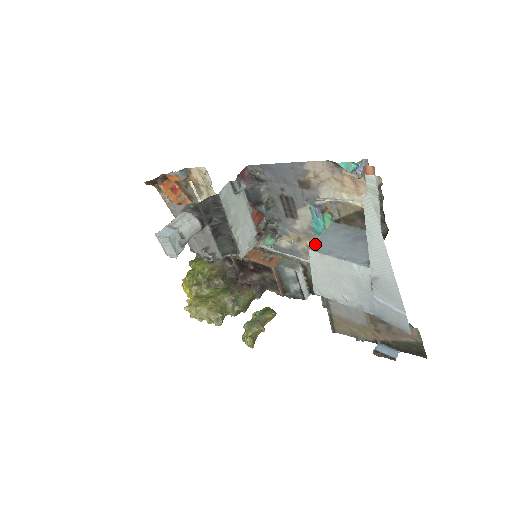
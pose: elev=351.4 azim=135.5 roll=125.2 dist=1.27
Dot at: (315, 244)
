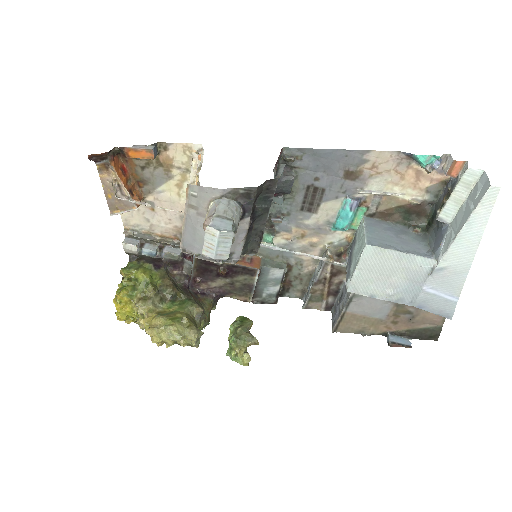
Dot at: (367, 238)
